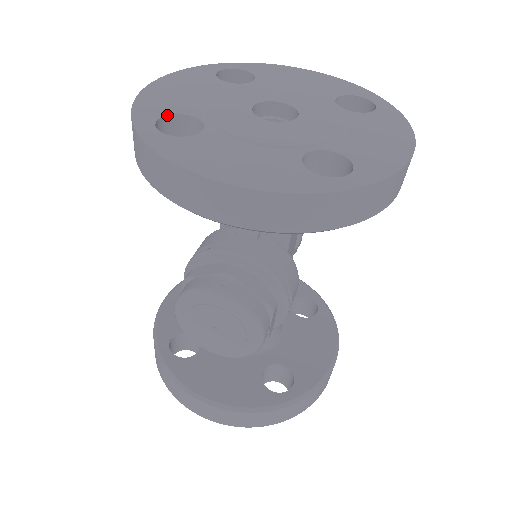
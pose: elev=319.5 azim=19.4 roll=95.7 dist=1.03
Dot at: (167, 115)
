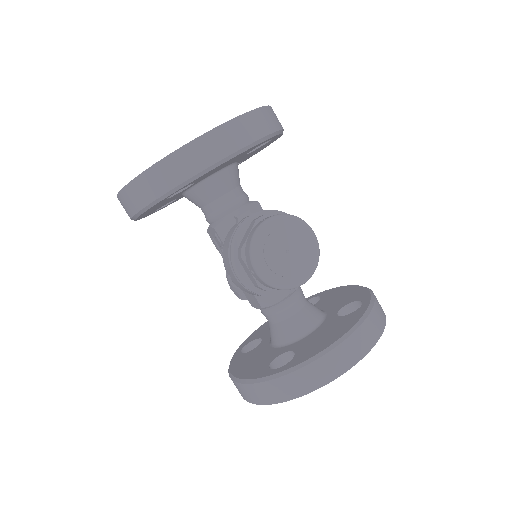
Dot at: occluded
